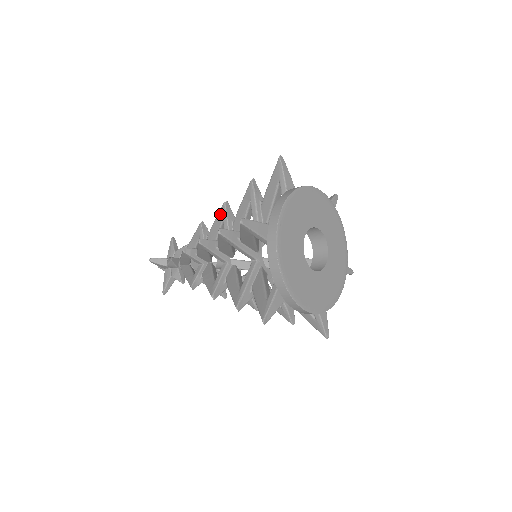
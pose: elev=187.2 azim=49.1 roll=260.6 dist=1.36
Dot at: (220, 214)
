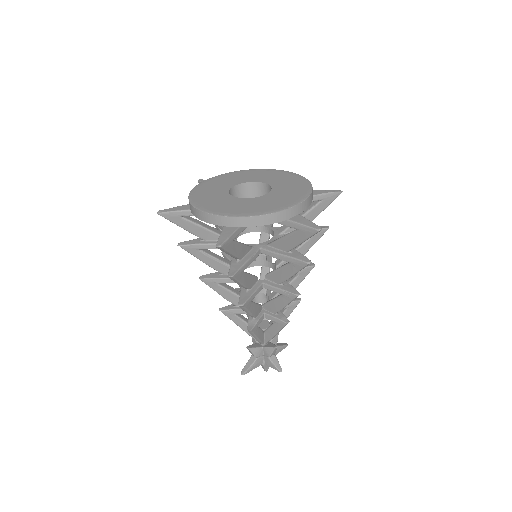
Dot at: occluded
